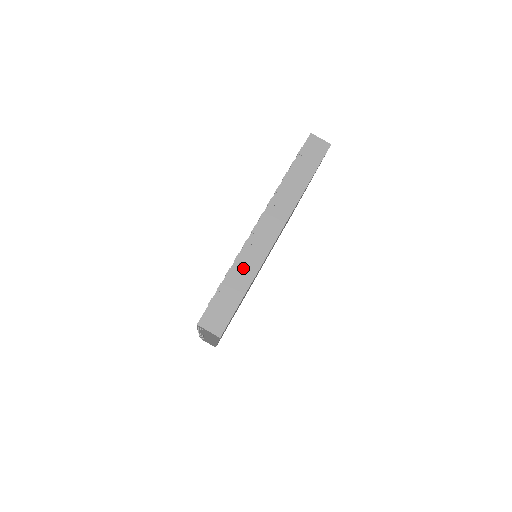
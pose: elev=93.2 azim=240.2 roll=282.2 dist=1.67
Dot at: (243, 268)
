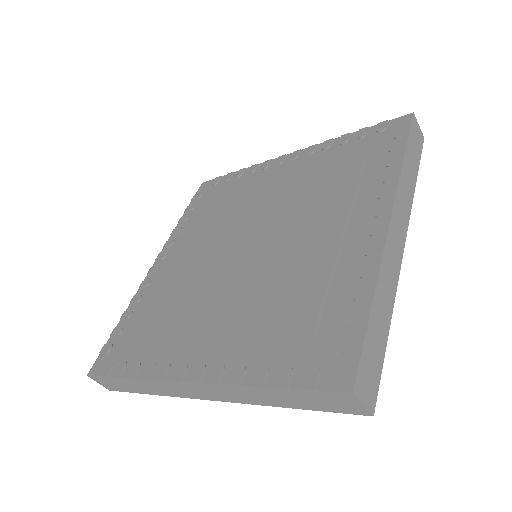
Dot at: (385, 291)
